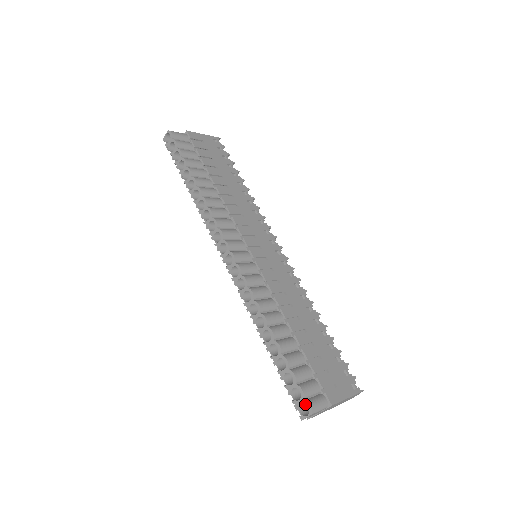
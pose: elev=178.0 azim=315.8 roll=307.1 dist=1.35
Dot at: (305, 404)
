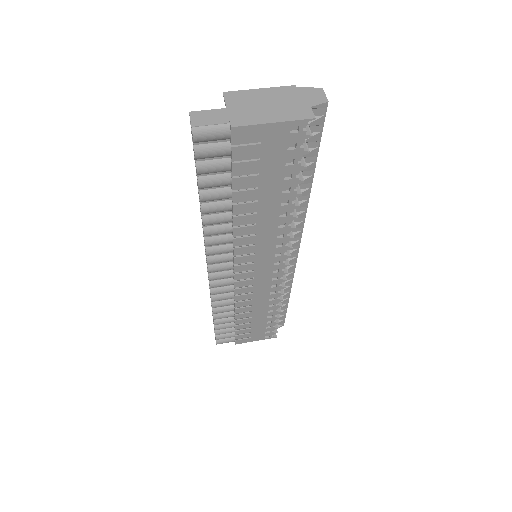
Dot at: occluded
